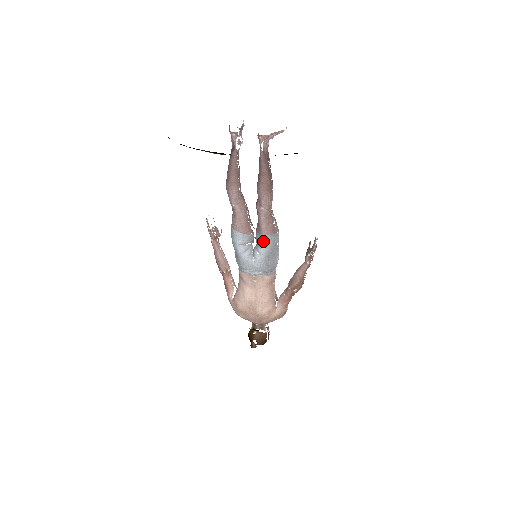
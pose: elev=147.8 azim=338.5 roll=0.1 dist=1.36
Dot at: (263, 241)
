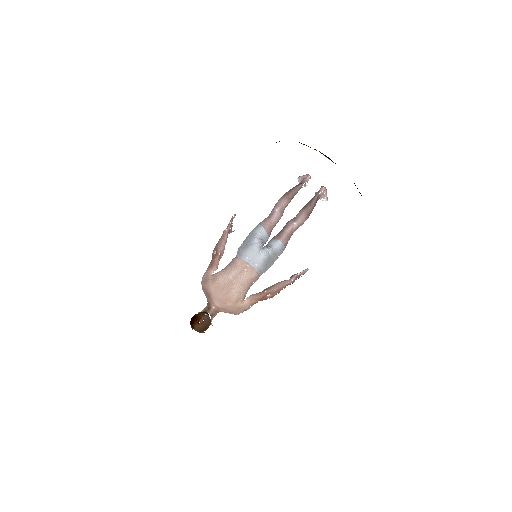
Dot at: (276, 245)
